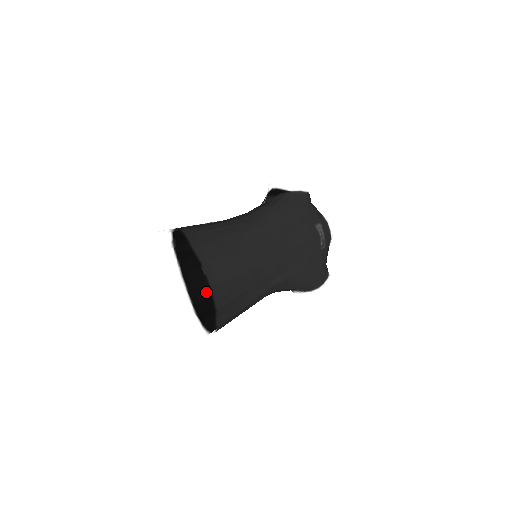
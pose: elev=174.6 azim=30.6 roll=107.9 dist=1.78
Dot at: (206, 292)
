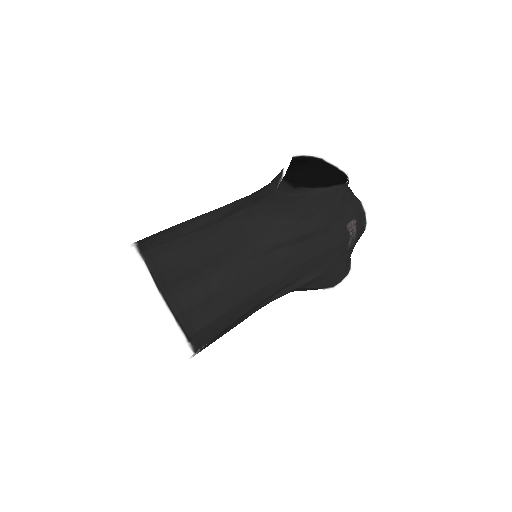
Dot at: (181, 344)
